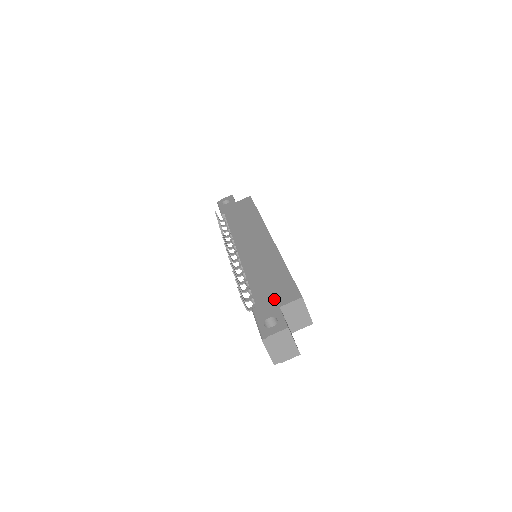
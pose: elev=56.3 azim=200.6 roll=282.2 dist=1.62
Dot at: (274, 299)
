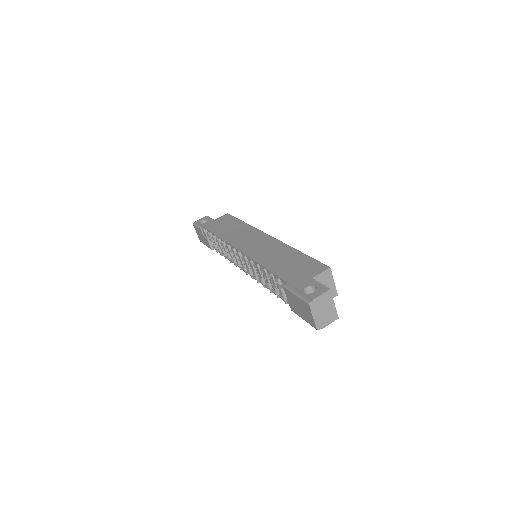
Dot at: (303, 274)
